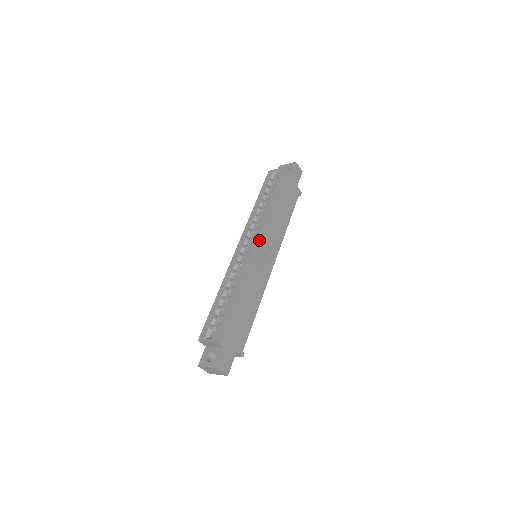
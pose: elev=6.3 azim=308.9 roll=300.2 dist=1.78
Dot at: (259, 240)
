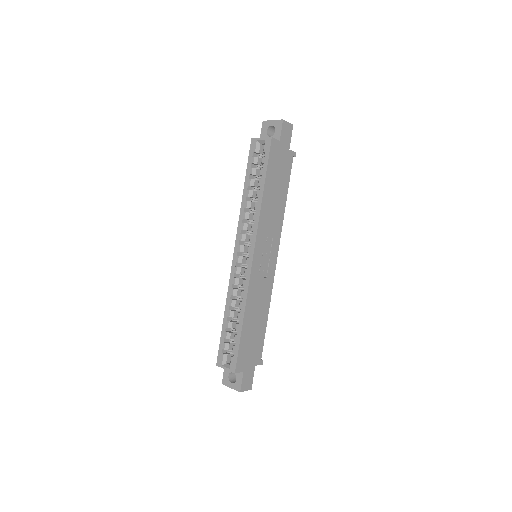
Dot at: (256, 249)
